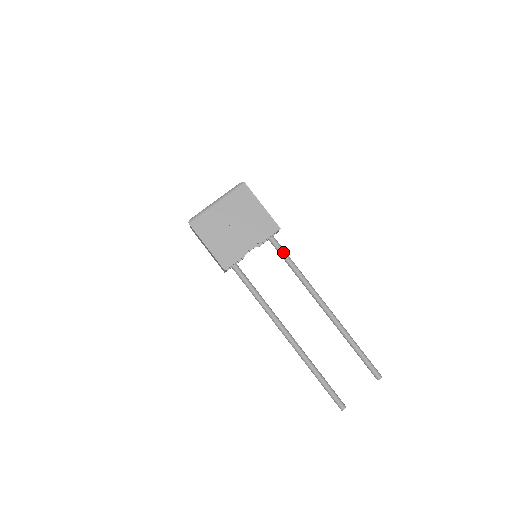
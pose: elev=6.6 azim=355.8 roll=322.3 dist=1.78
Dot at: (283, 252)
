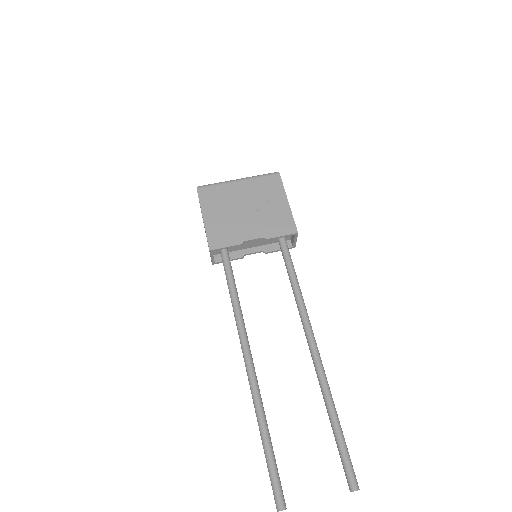
Dot at: (290, 264)
